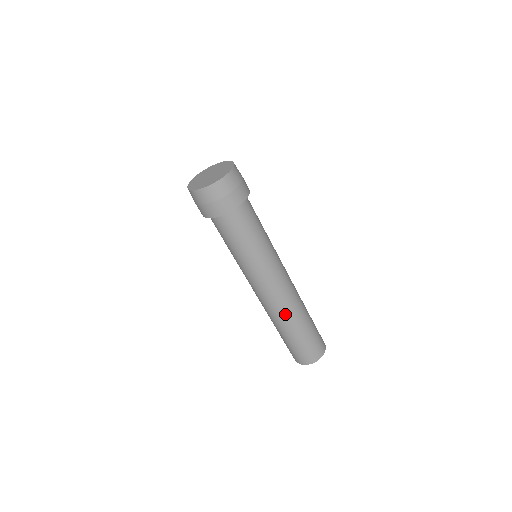
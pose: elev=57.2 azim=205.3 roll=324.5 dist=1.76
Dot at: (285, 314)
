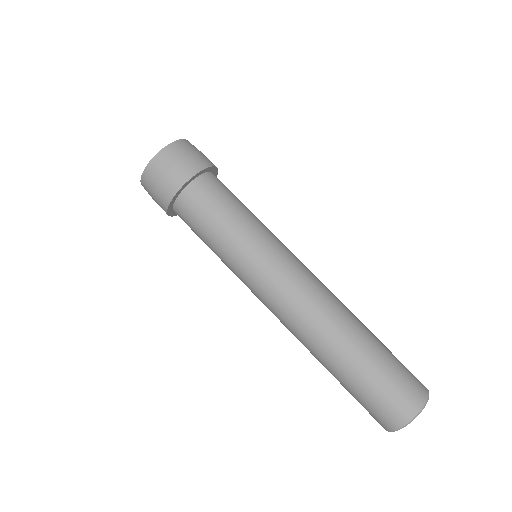
Dot at: (337, 313)
